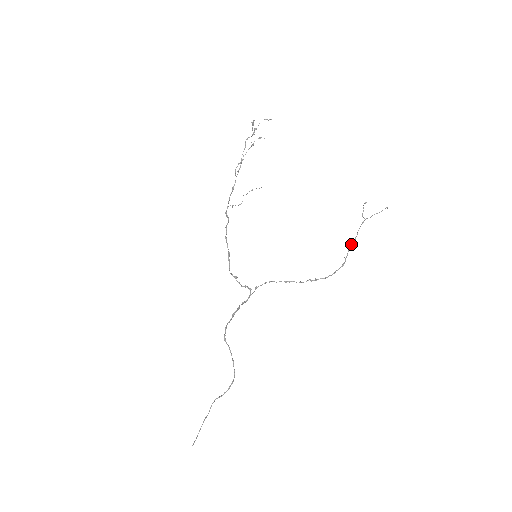
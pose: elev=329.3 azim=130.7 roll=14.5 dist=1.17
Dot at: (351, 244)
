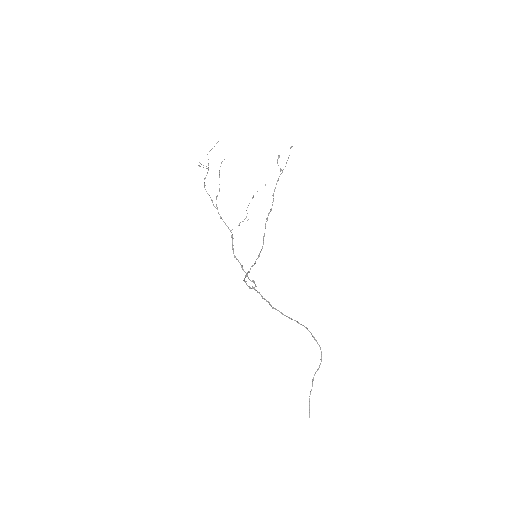
Dot at: occluded
